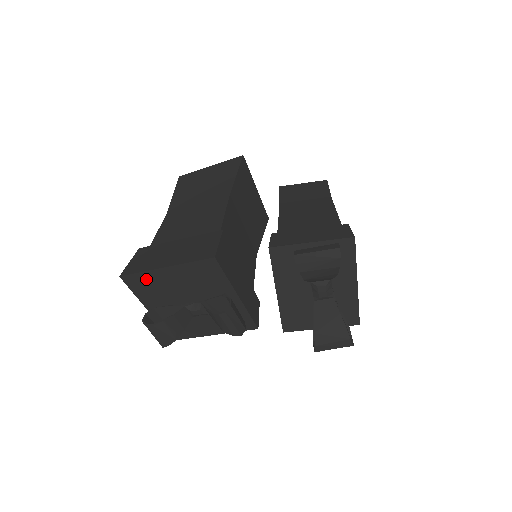
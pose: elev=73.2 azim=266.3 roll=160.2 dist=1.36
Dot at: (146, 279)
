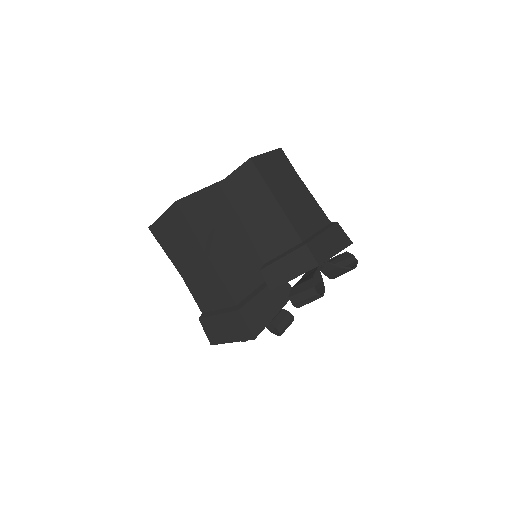
Dot at: occluded
